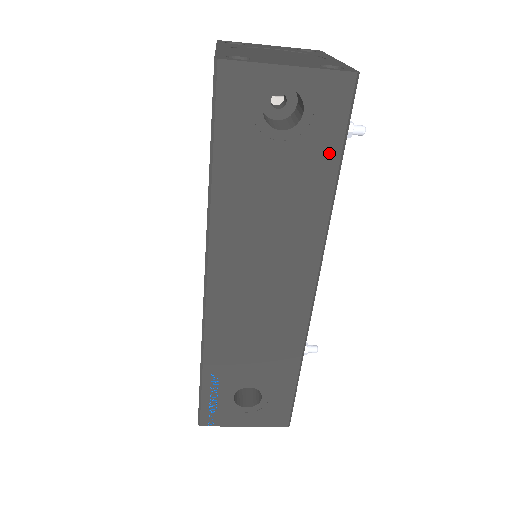
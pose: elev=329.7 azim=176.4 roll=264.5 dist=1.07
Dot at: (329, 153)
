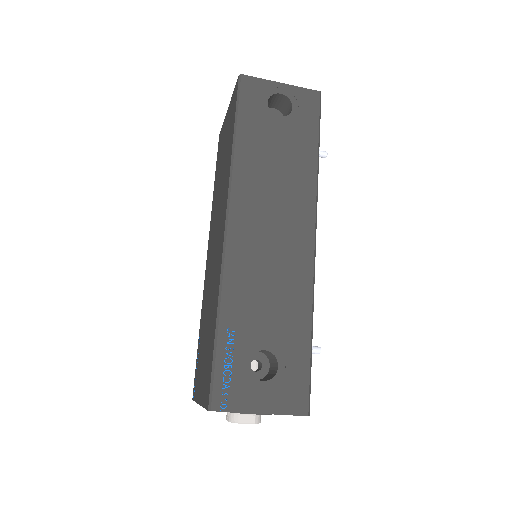
Dot at: (311, 133)
